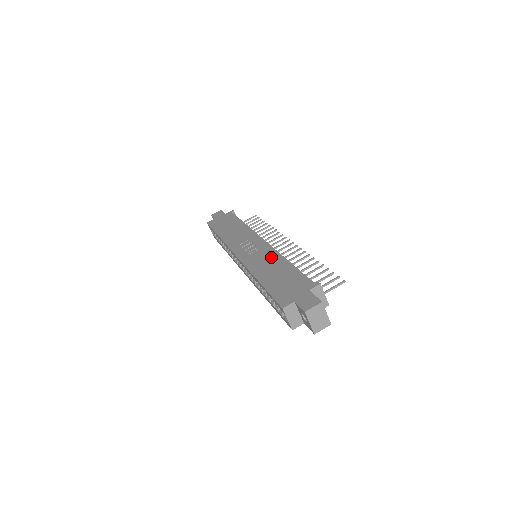
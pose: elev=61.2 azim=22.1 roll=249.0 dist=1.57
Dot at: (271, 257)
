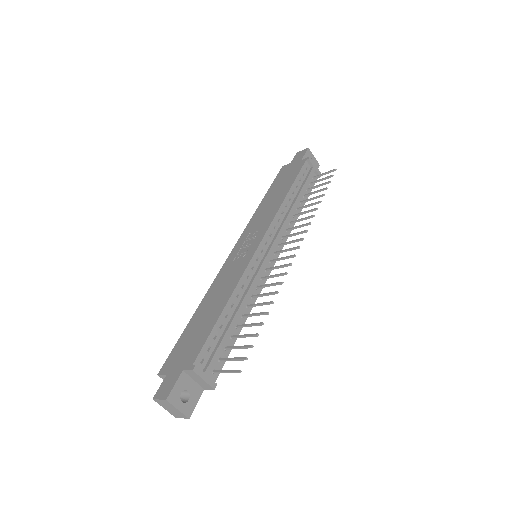
Dot at: (231, 282)
